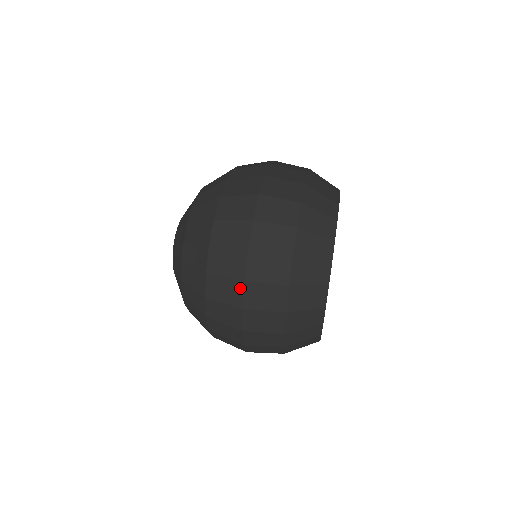
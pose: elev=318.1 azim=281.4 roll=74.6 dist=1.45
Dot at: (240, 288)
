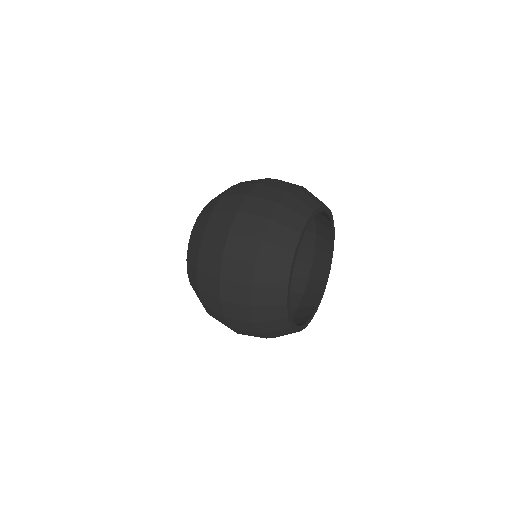
Dot at: (219, 261)
